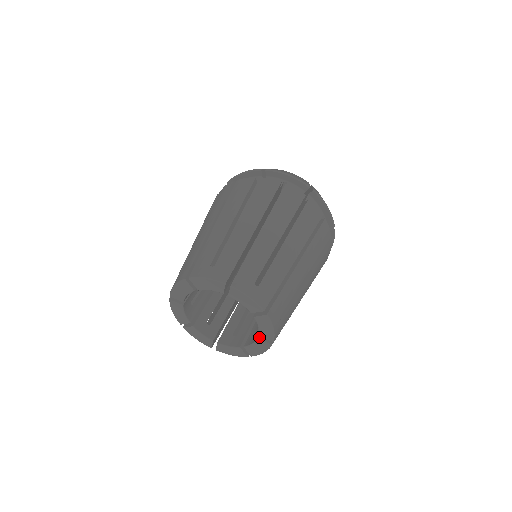
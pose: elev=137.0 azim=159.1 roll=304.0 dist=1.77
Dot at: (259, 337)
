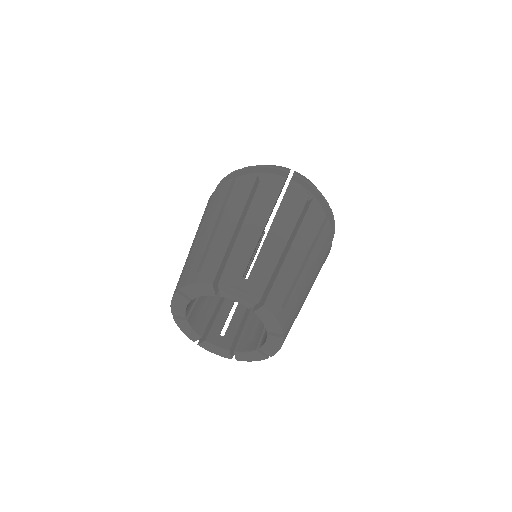
Dot at: (257, 349)
